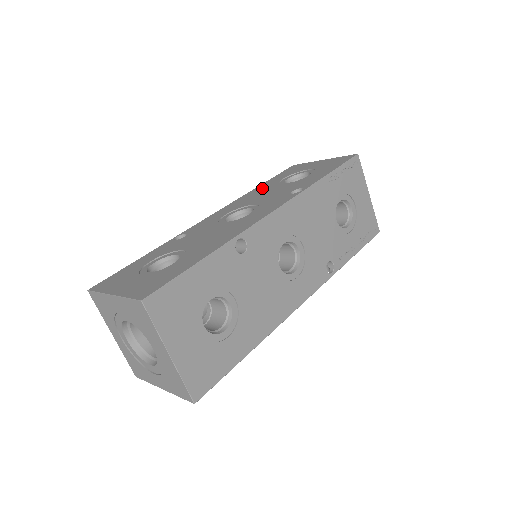
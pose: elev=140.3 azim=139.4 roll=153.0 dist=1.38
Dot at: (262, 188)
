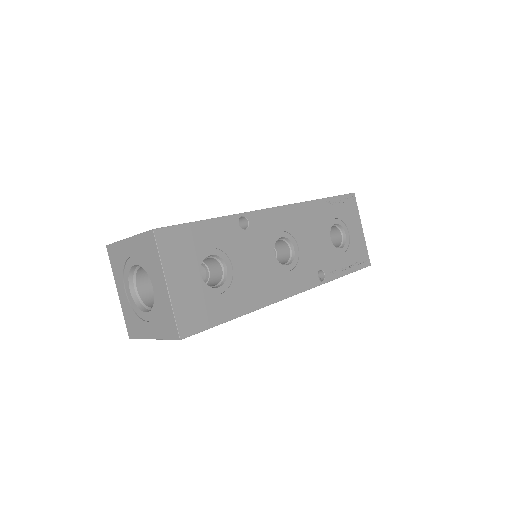
Dot at: occluded
